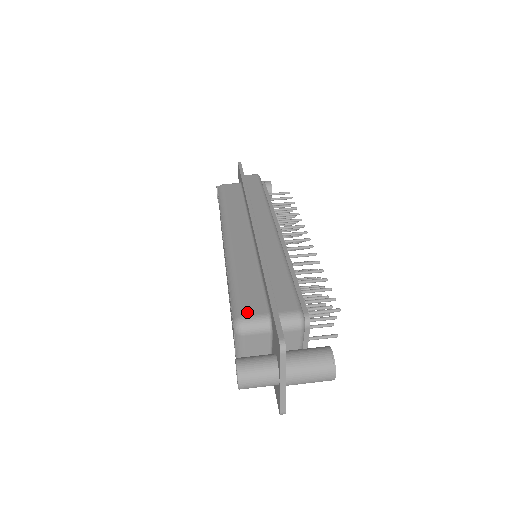
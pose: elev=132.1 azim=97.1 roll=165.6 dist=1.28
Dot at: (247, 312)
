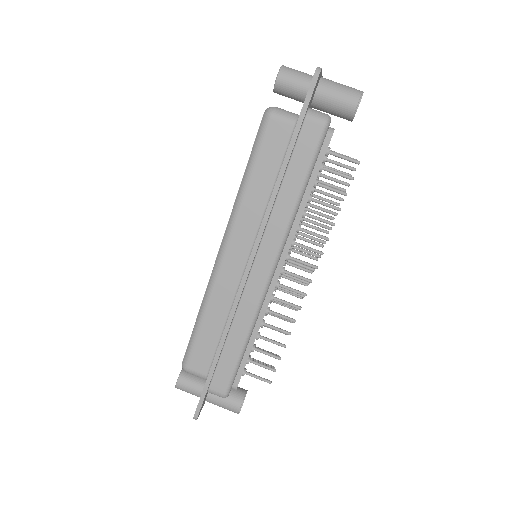
Dot at: (193, 366)
